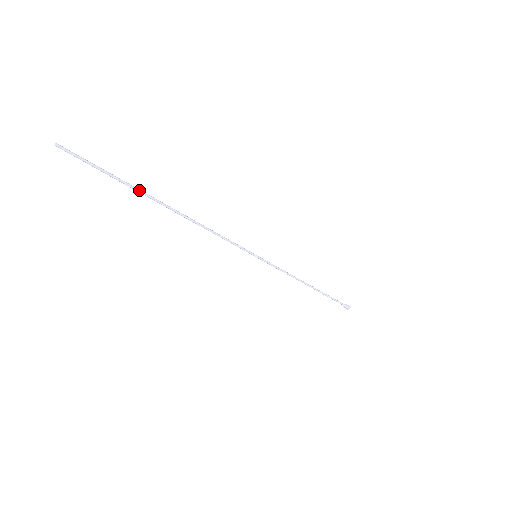
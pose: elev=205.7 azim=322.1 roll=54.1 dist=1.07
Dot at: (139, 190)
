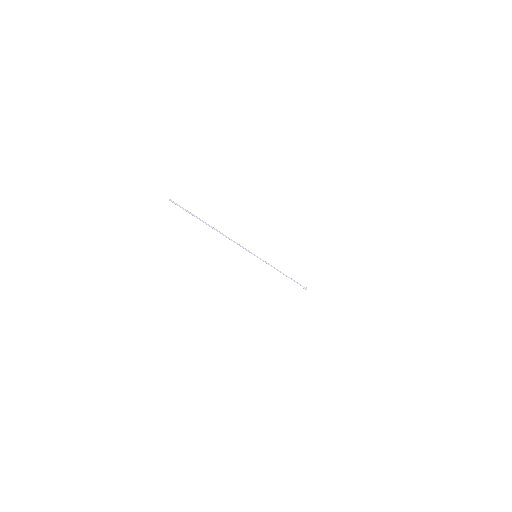
Dot at: (203, 221)
